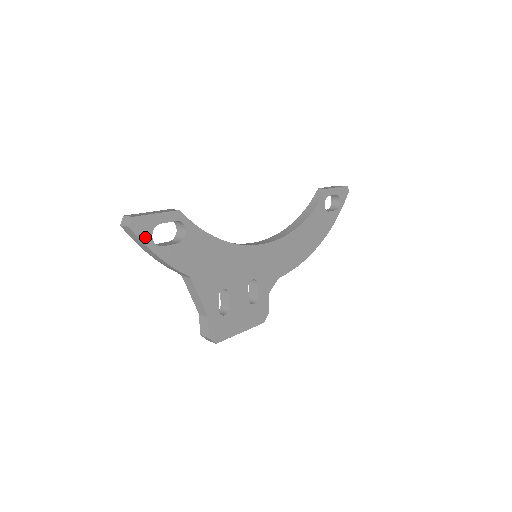
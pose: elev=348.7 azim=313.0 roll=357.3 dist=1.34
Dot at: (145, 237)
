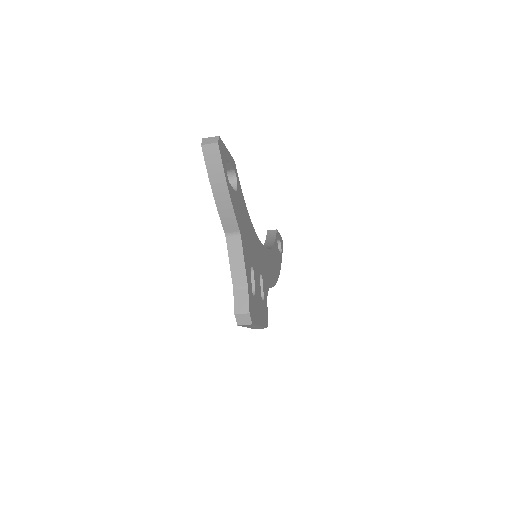
Dot at: (223, 163)
